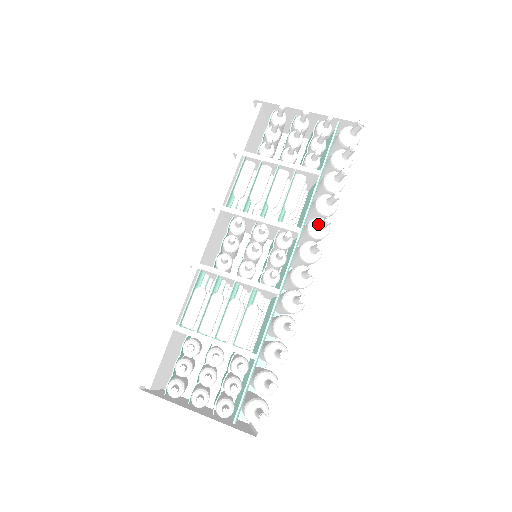
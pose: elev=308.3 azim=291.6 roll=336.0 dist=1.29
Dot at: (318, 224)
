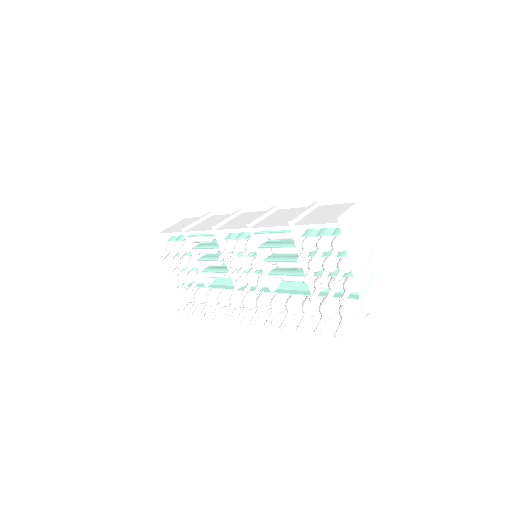
Dot at: (273, 310)
